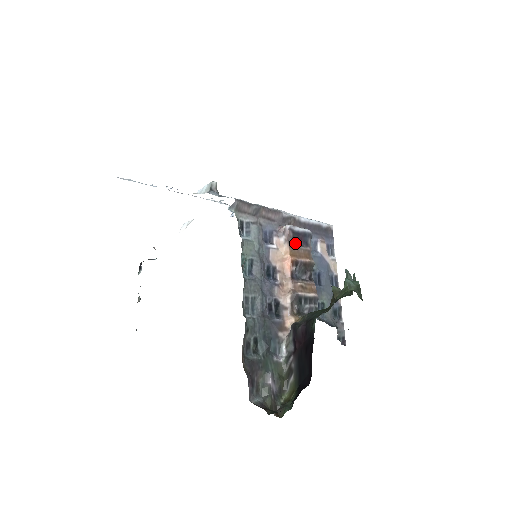
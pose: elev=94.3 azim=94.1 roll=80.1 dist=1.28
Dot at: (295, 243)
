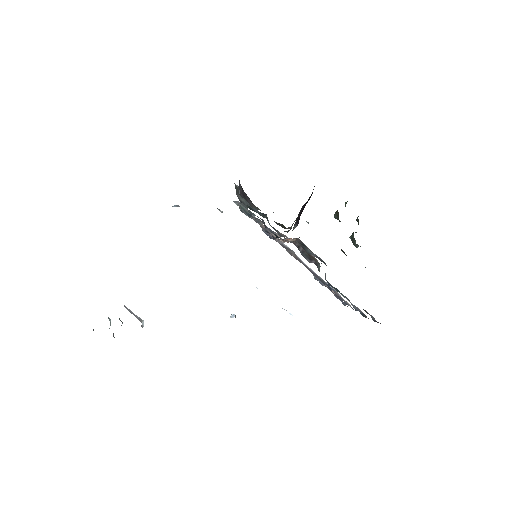
Dot at: occluded
